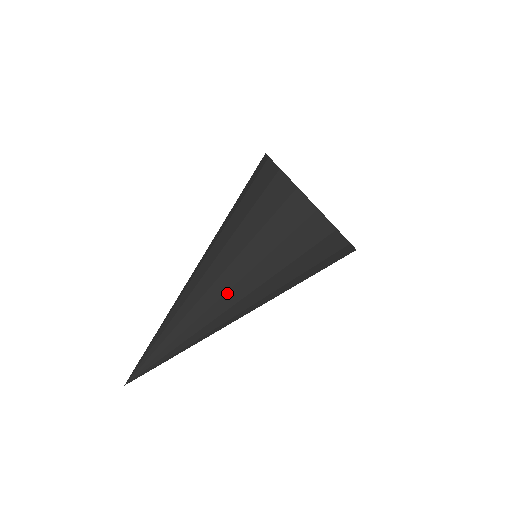
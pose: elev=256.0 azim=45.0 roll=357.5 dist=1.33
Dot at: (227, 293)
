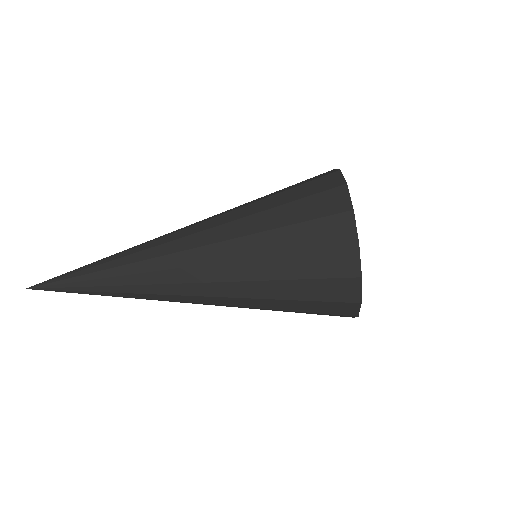
Dot at: (204, 231)
